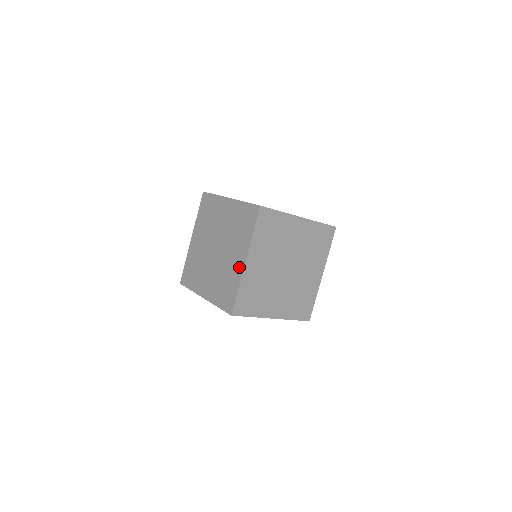
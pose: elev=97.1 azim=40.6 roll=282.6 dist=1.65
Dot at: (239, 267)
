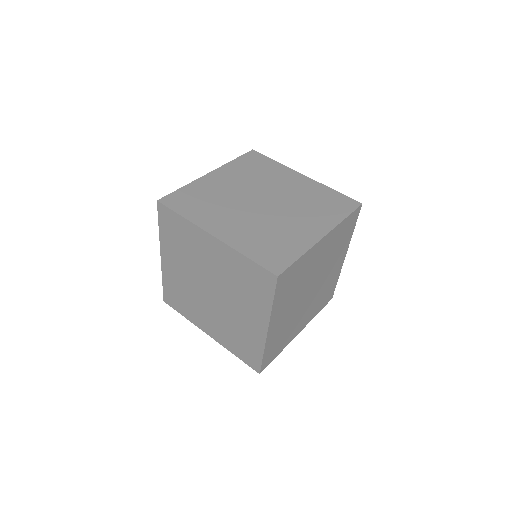
Dot at: (258, 333)
